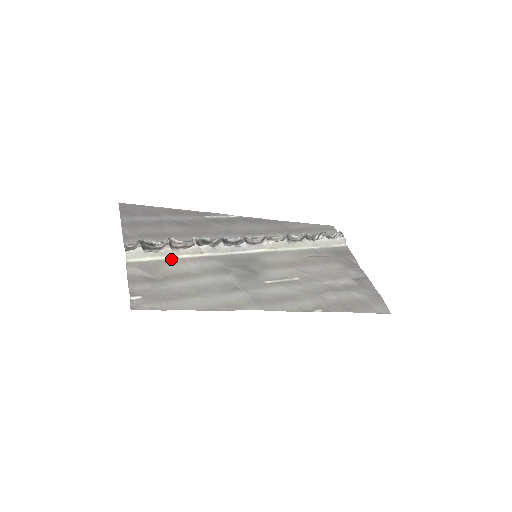
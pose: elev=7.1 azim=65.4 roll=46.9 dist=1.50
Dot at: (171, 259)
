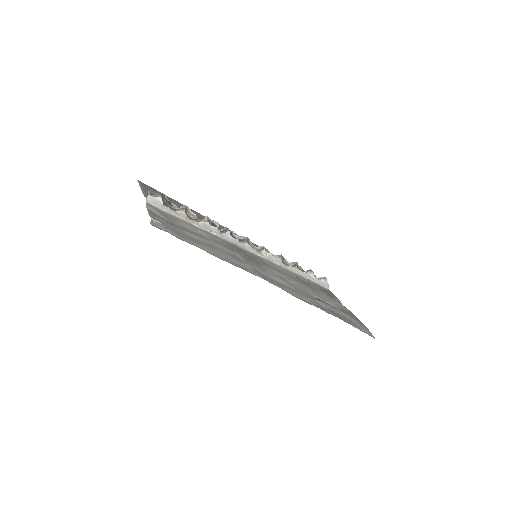
Dot at: (184, 221)
